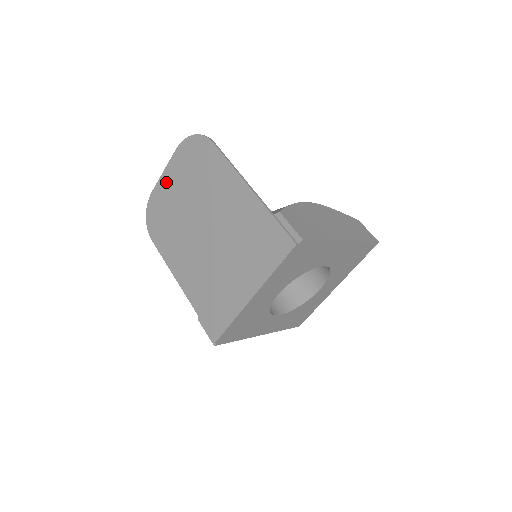
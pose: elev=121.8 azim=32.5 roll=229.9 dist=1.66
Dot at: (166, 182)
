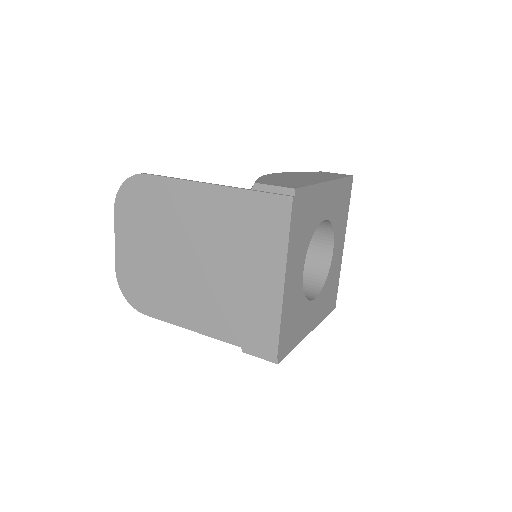
Dot at: (124, 248)
